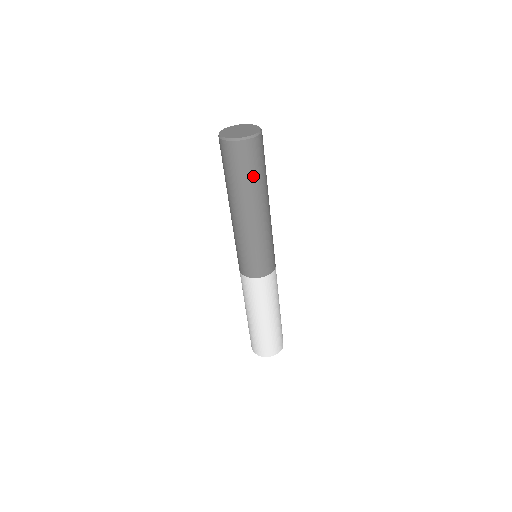
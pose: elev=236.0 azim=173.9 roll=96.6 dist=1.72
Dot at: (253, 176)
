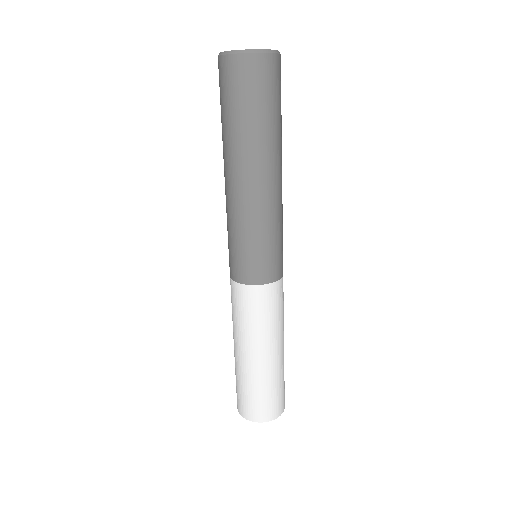
Dot at: (266, 114)
